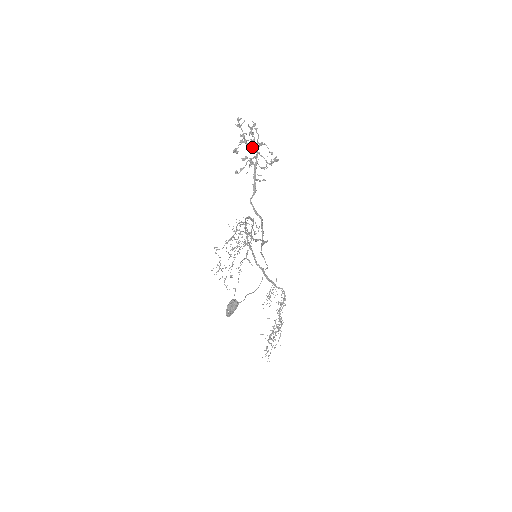
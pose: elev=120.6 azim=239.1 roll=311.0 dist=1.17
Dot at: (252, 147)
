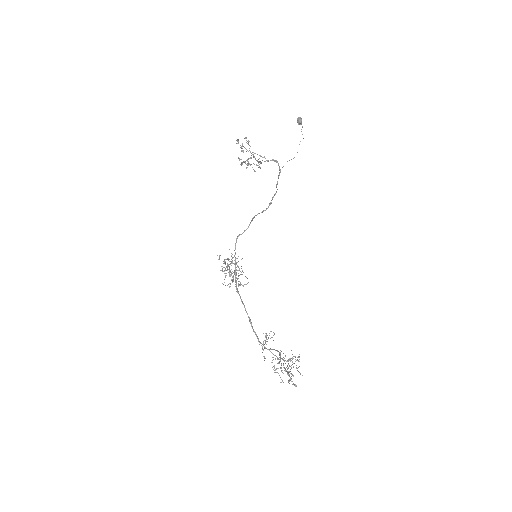
Dot at: occluded
